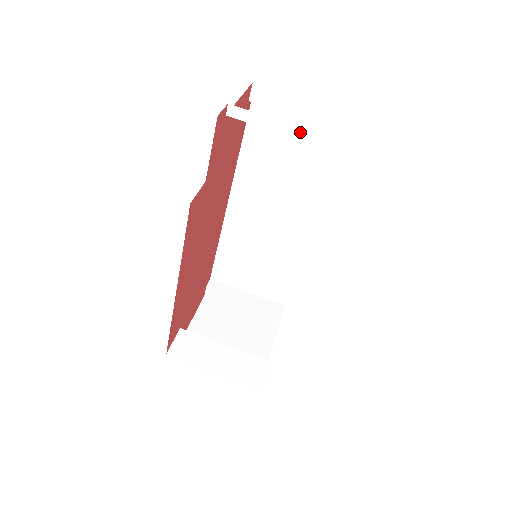
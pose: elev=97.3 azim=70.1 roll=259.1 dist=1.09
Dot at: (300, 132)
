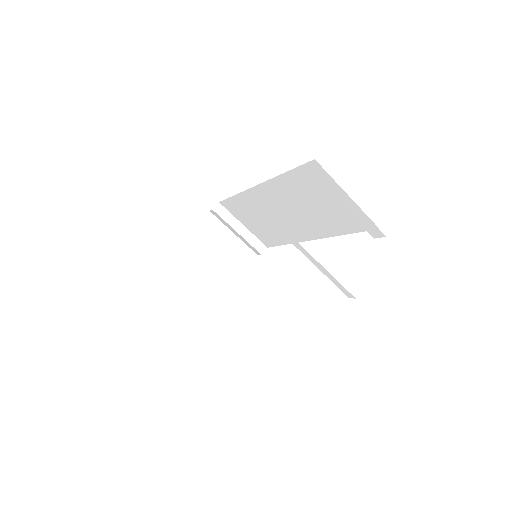
Dot at: (321, 266)
